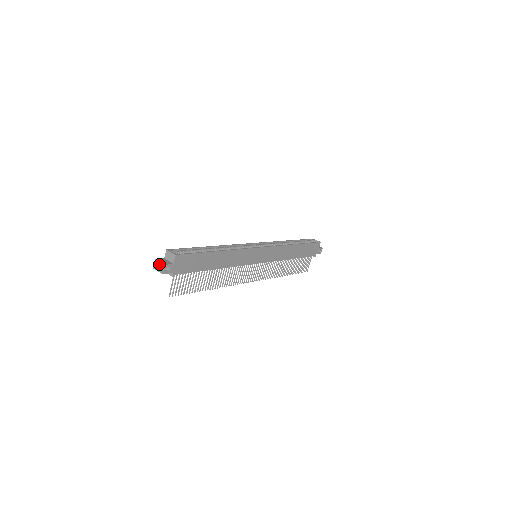
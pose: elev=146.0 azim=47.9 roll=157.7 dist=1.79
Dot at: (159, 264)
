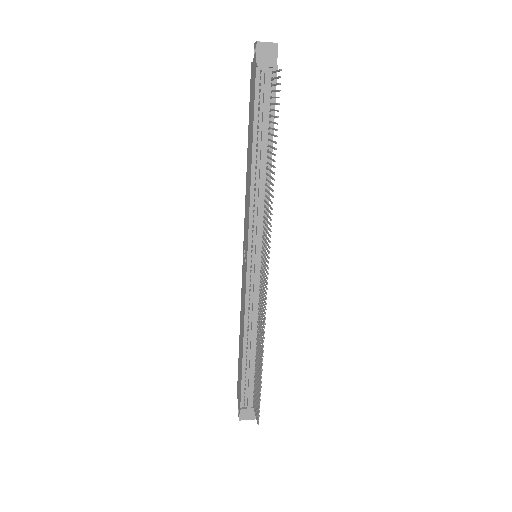
Dot at: occluded
